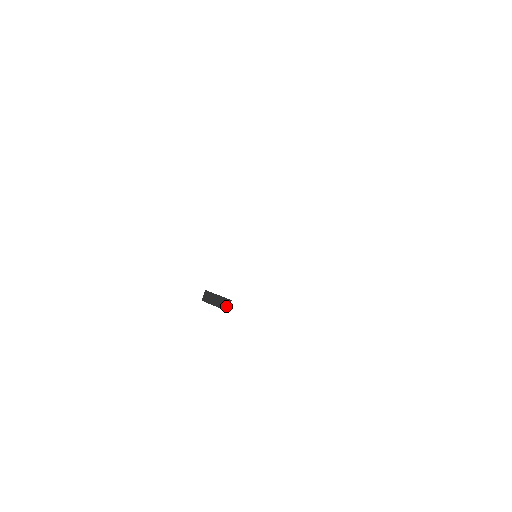
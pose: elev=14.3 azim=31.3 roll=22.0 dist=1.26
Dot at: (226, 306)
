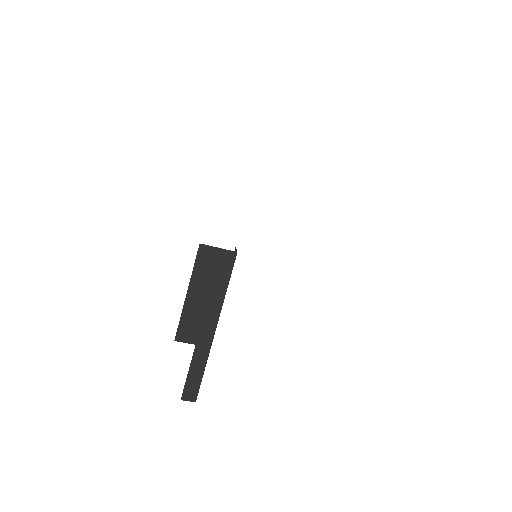
Dot at: occluded
